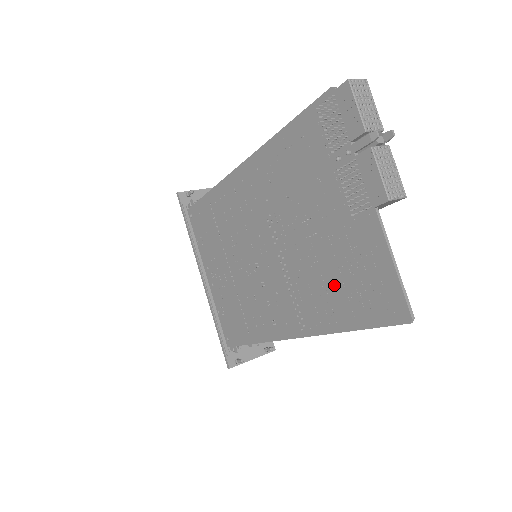
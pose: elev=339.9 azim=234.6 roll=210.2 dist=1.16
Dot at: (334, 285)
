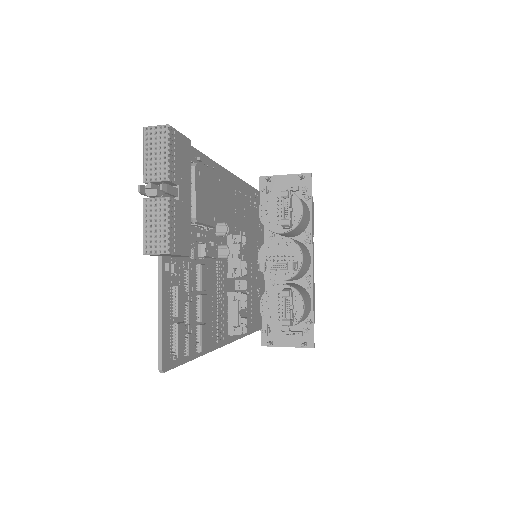
Dot at: (195, 311)
